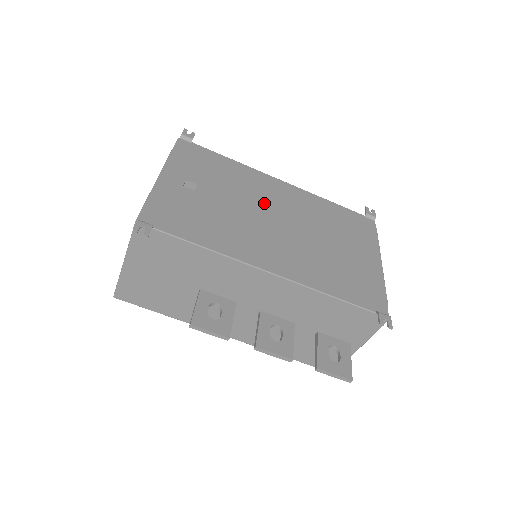
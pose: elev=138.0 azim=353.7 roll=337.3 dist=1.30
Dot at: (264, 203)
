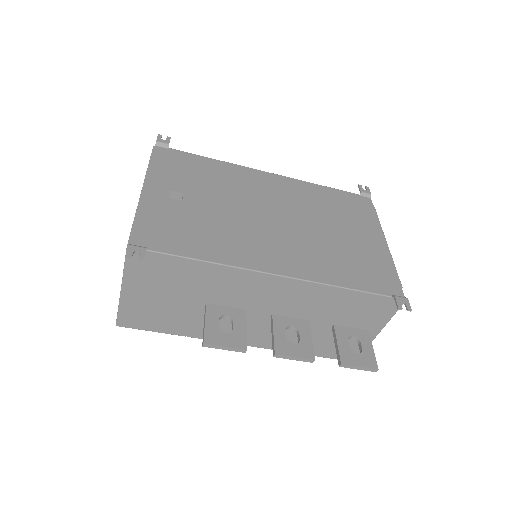
Dot at: (256, 200)
